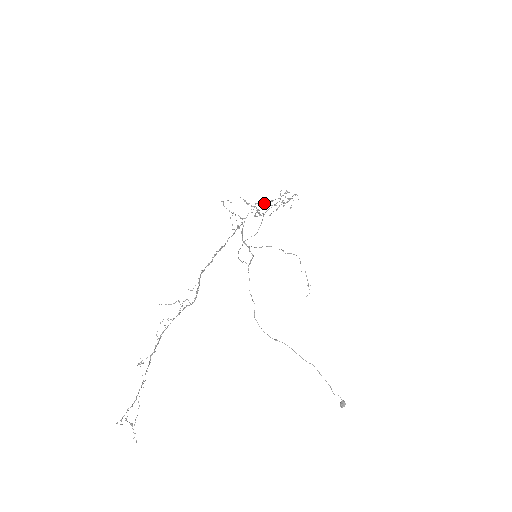
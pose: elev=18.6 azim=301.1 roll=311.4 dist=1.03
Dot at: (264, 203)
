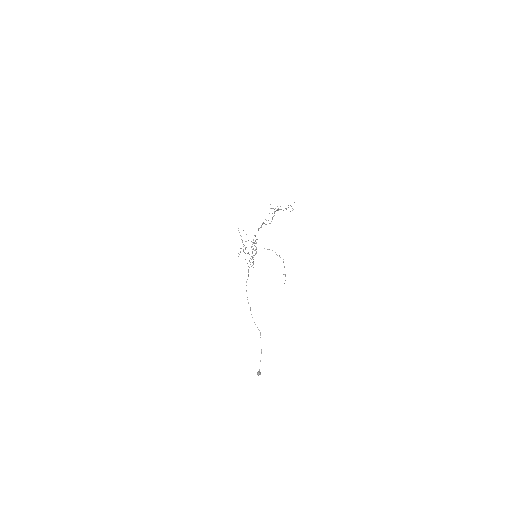
Dot at: occluded
